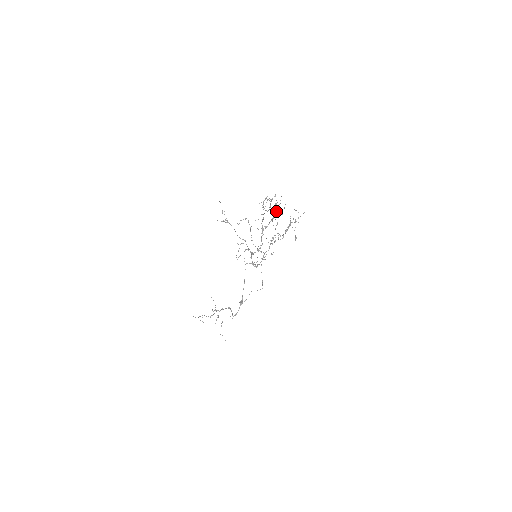
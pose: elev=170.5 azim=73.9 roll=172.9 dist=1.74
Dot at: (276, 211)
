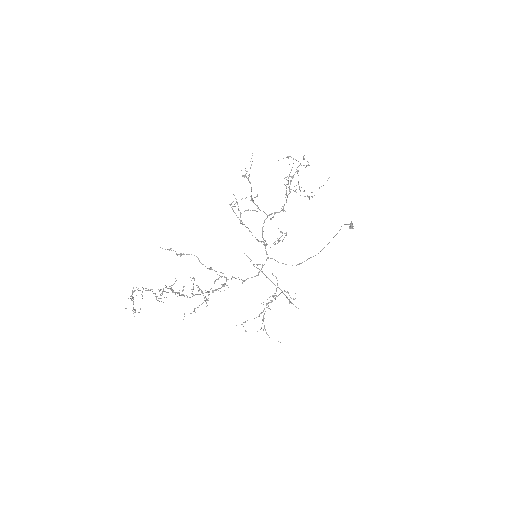
Dot at: occluded
